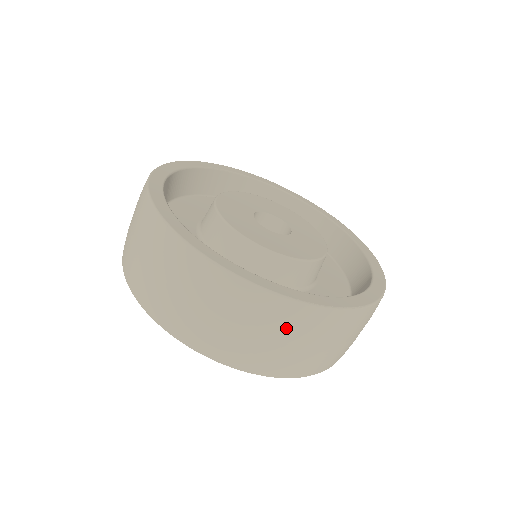
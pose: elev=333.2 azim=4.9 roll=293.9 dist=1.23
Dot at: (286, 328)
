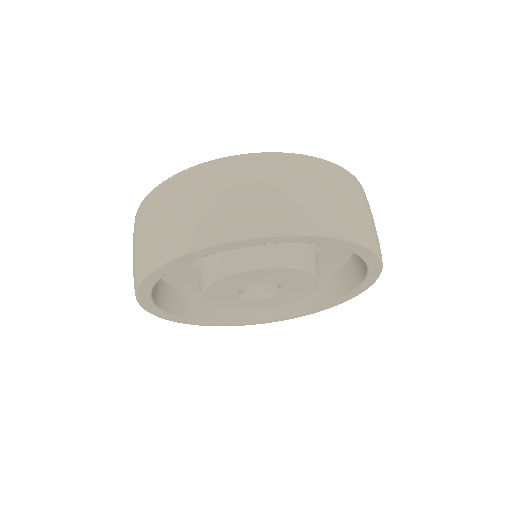
Dot at: (146, 217)
